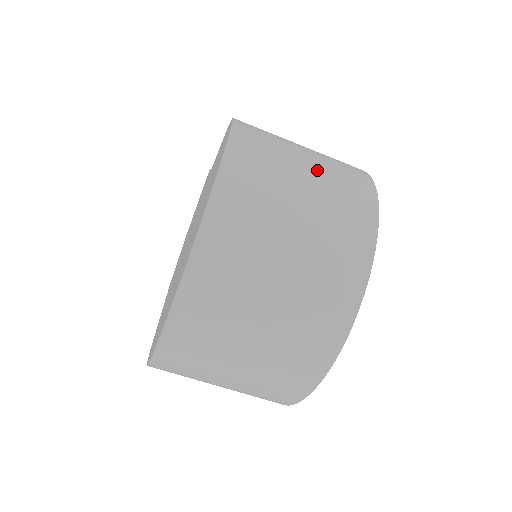
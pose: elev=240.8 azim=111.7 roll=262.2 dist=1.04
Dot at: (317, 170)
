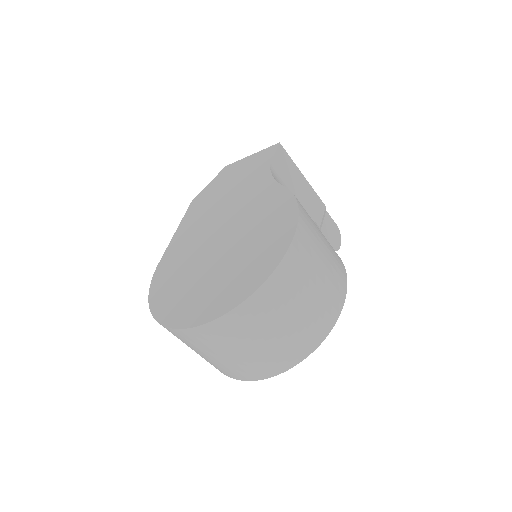
Dot at: (311, 304)
